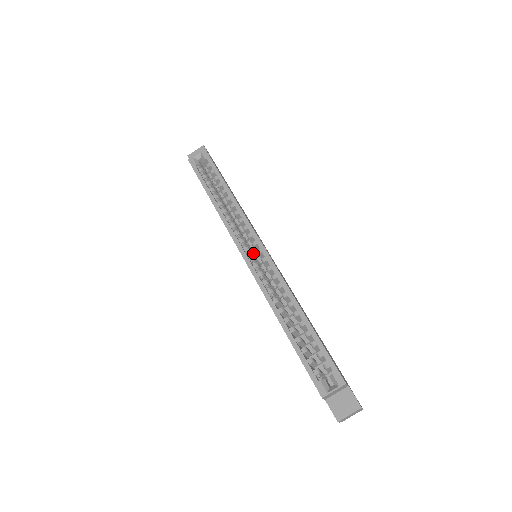
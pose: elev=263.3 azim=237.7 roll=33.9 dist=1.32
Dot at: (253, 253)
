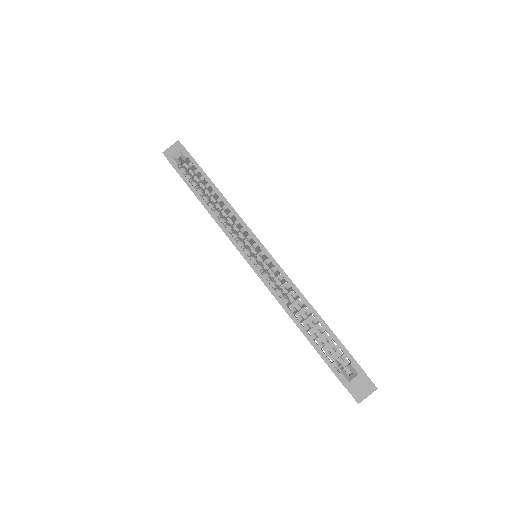
Dot at: (254, 254)
